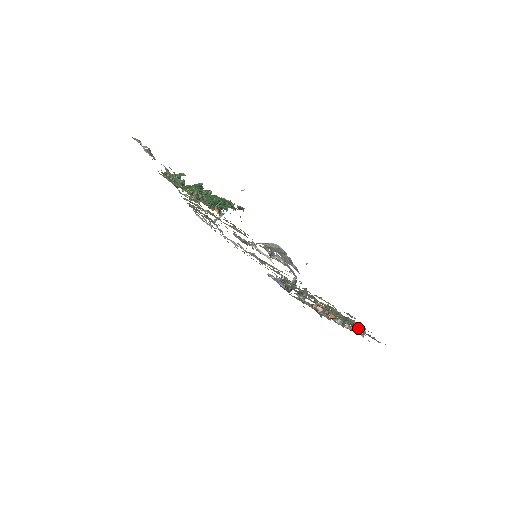
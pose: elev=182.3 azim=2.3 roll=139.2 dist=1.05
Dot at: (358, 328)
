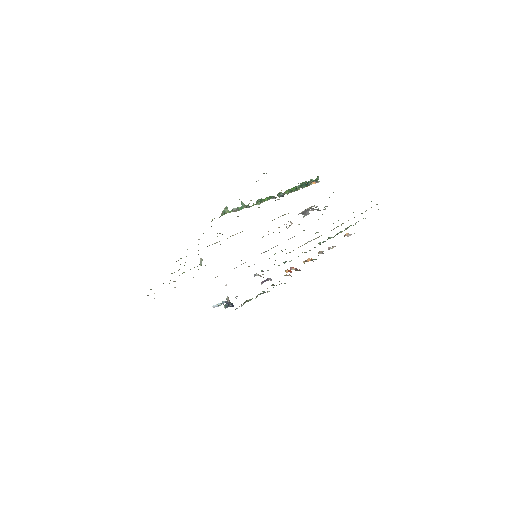
Dot at: occluded
